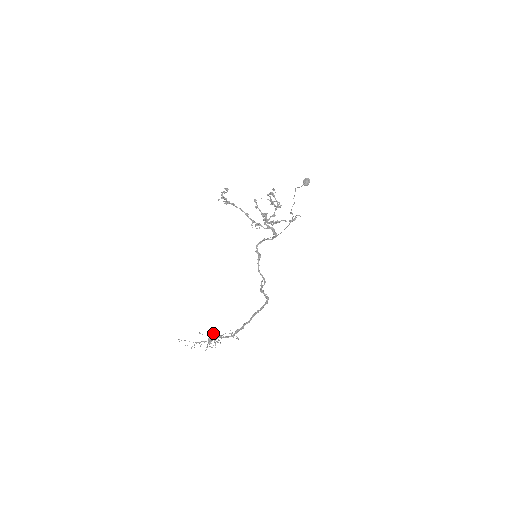
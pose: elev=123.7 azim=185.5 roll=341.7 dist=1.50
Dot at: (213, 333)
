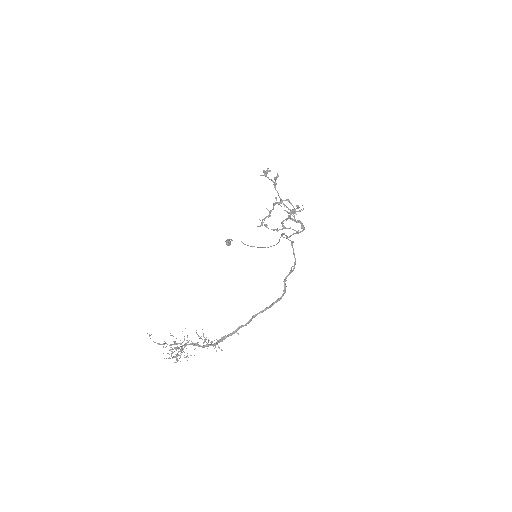
Dot at: occluded
